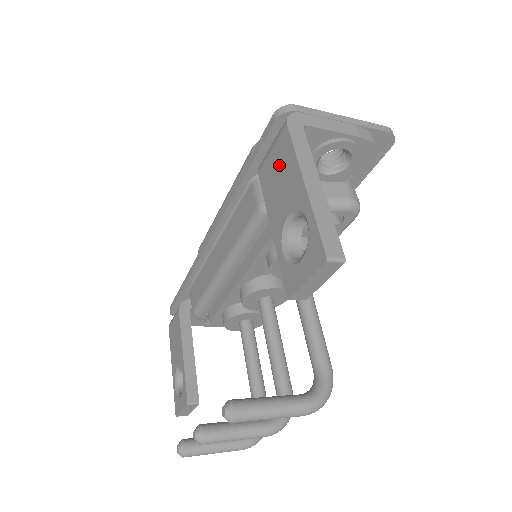
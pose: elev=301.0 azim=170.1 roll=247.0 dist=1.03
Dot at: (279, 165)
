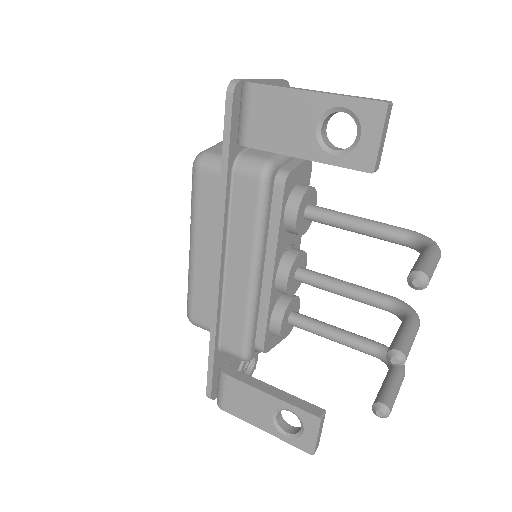
Dot at: (270, 113)
